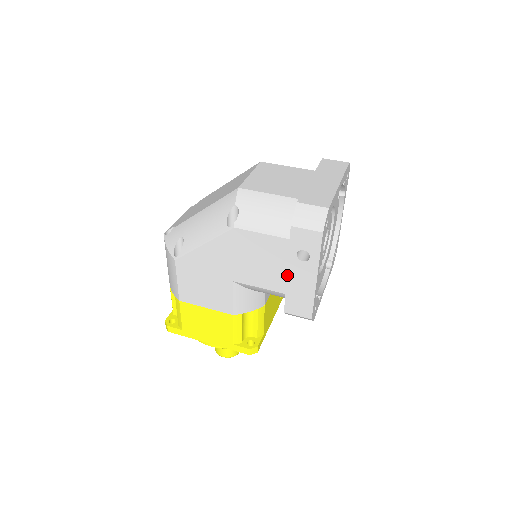
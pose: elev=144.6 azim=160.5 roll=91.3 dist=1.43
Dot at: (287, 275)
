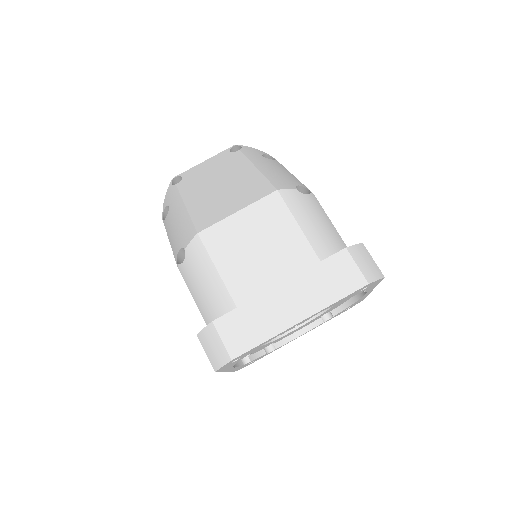
Dot at: occluded
